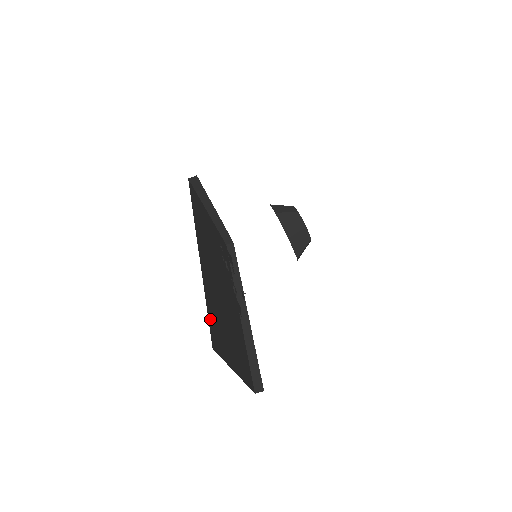
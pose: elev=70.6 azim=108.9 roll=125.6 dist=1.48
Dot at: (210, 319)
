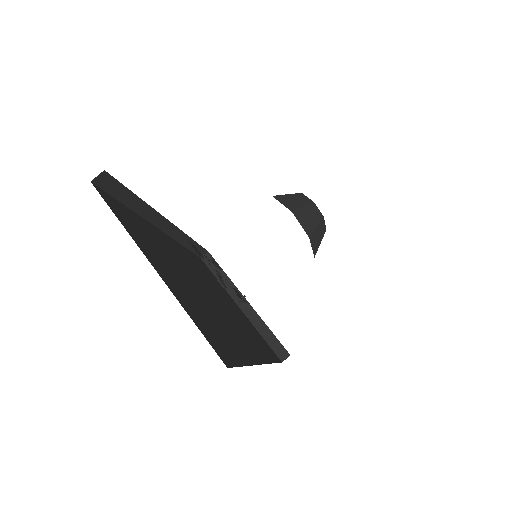
Dot at: (122, 207)
